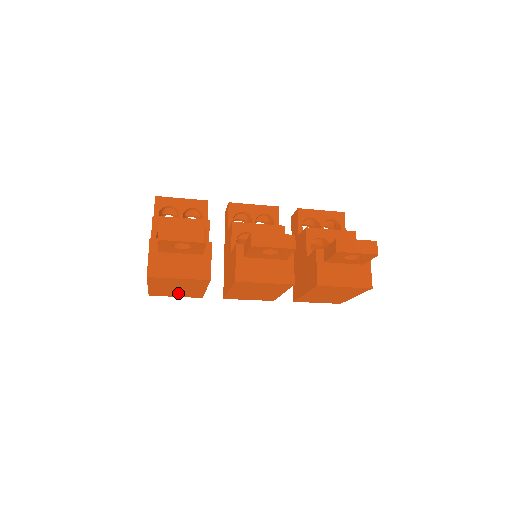
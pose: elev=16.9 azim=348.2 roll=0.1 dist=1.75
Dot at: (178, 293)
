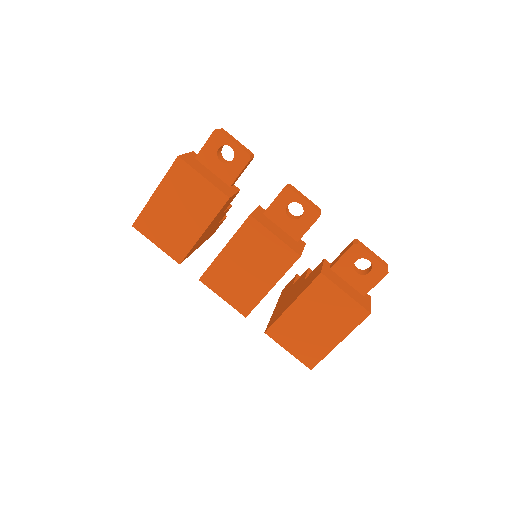
Dot at: (167, 232)
